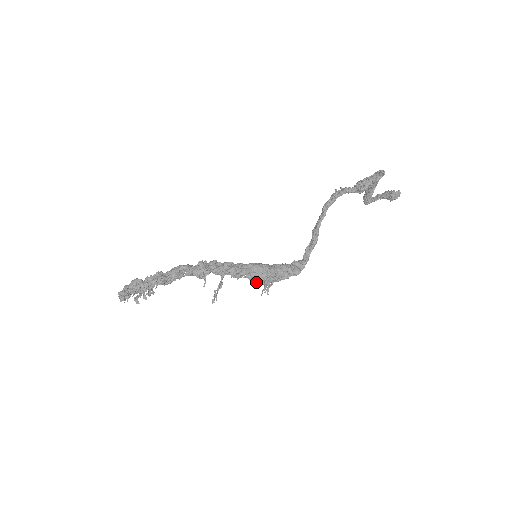
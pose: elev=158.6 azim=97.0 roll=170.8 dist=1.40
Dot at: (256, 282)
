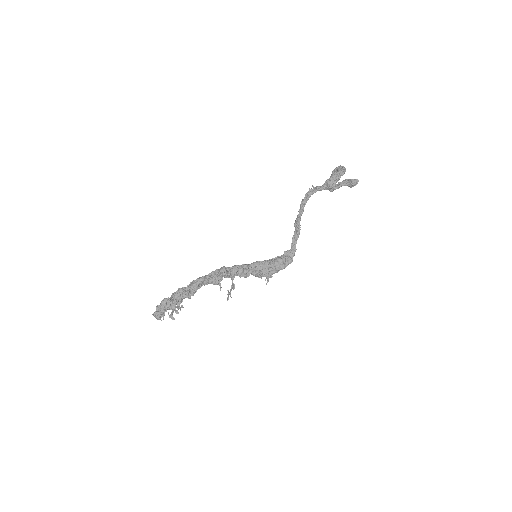
Dot at: (261, 277)
